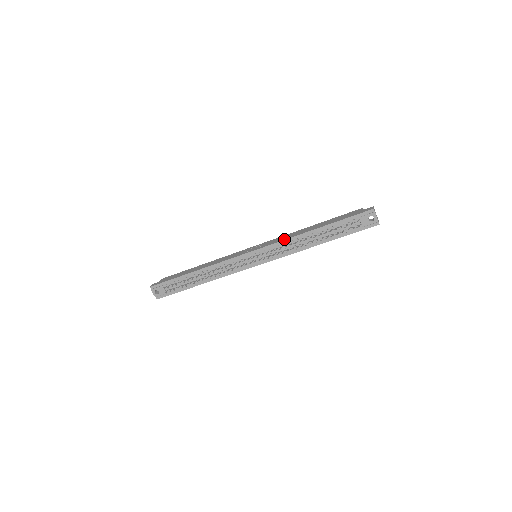
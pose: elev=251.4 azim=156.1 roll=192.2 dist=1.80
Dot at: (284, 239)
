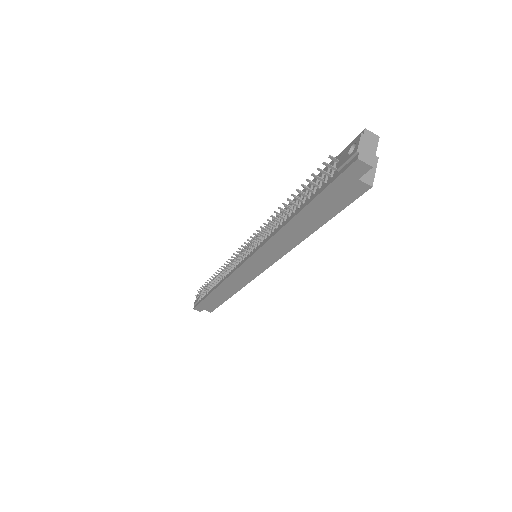
Dot at: occluded
